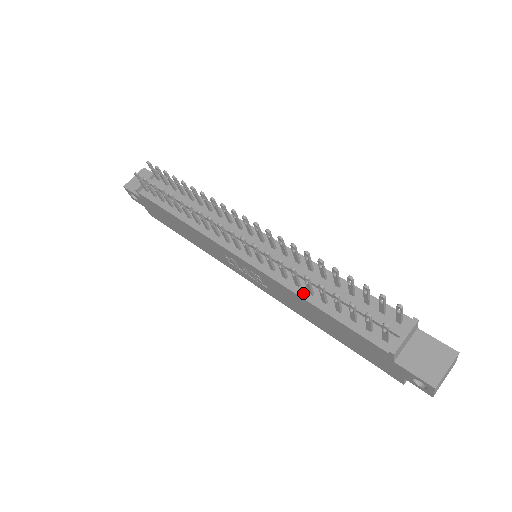
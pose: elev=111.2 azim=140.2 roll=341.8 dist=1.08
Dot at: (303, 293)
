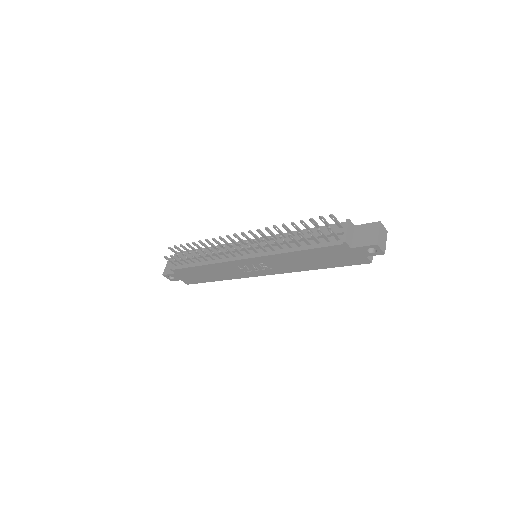
Dot at: (287, 250)
